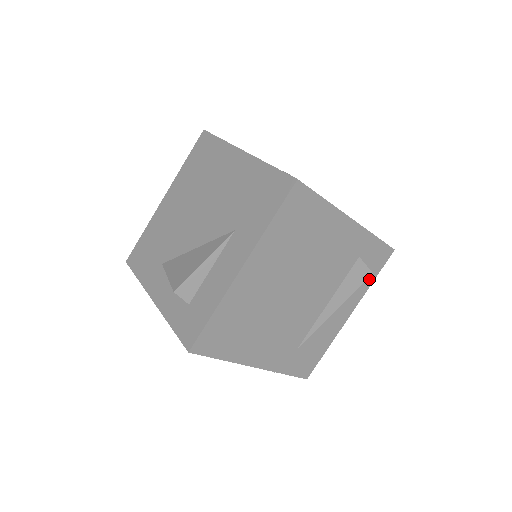
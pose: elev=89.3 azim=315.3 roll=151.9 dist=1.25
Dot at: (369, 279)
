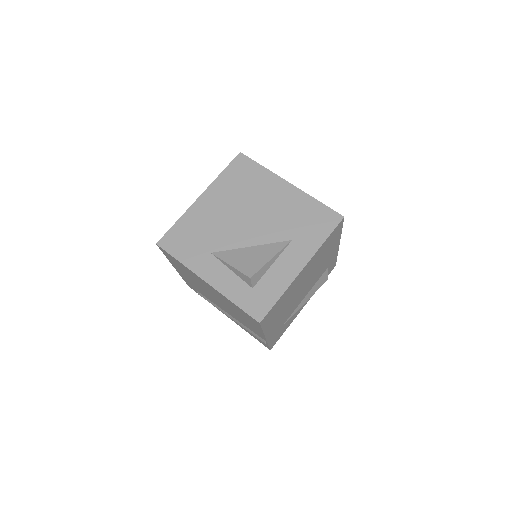
Dot at: occluded
